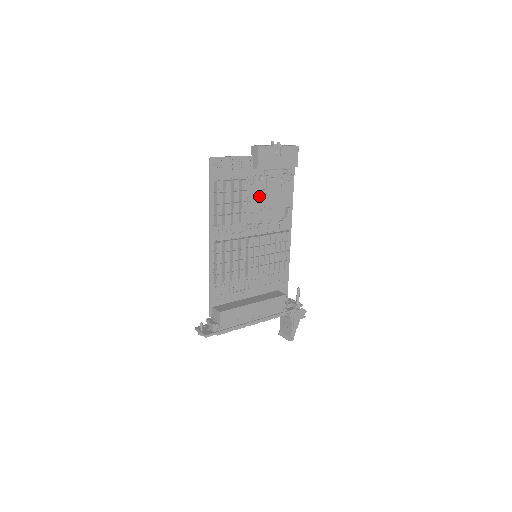
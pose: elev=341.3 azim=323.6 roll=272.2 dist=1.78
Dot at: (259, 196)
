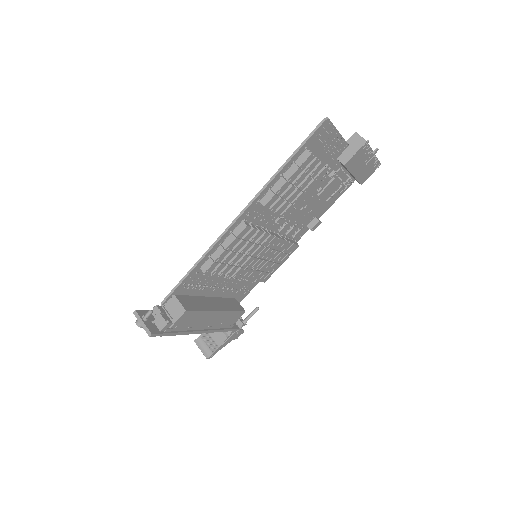
Dot at: (313, 192)
